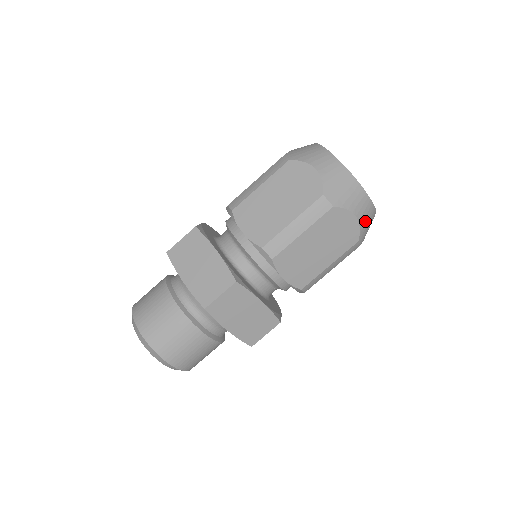
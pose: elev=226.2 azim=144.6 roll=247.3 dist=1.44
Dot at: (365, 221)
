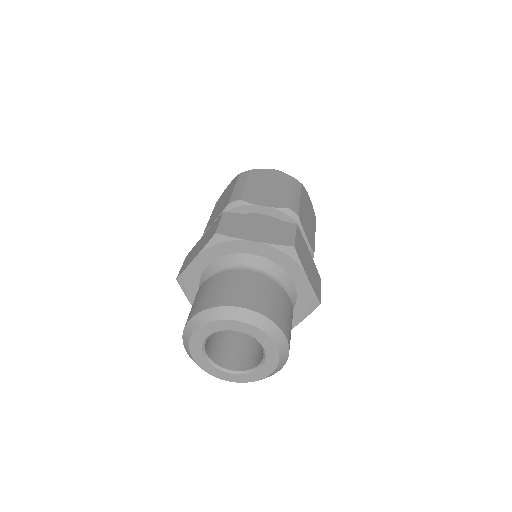
Dot at: occluded
